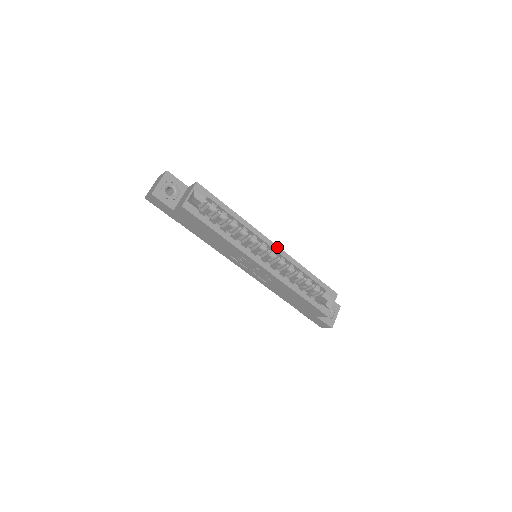
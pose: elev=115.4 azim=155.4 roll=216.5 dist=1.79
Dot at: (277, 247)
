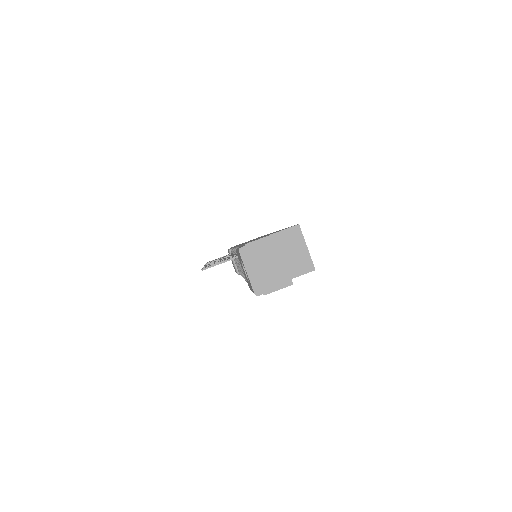
Dot at: occluded
